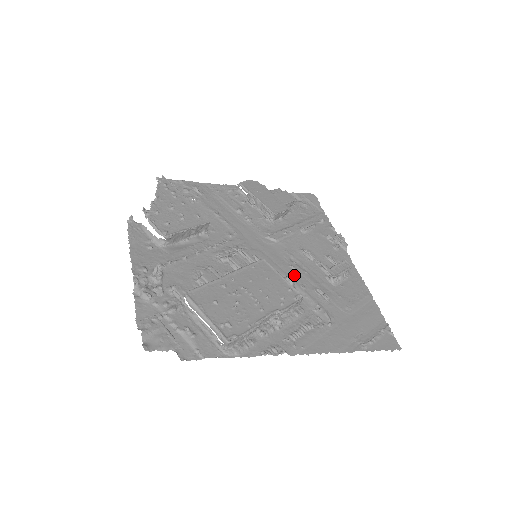
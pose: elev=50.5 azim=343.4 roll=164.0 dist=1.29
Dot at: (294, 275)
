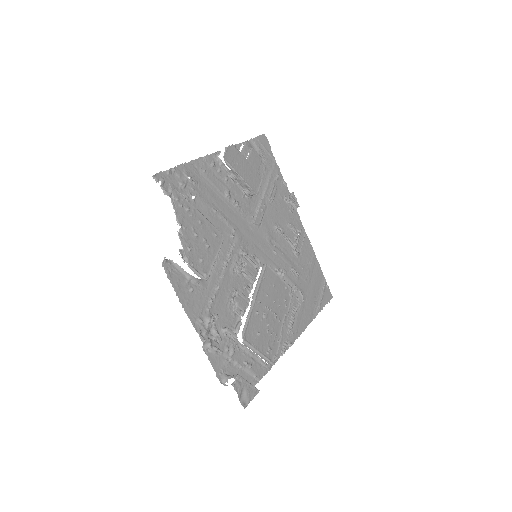
Dot at: (278, 262)
